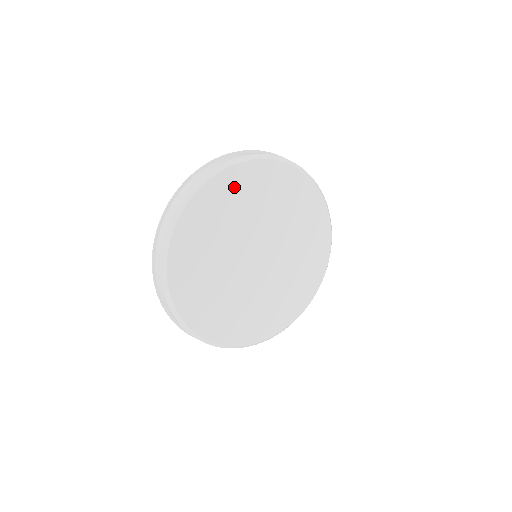
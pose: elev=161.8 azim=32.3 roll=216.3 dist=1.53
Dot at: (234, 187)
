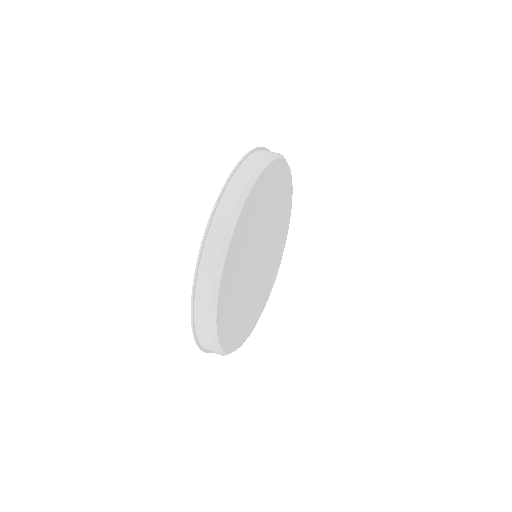
Dot at: (269, 182)
